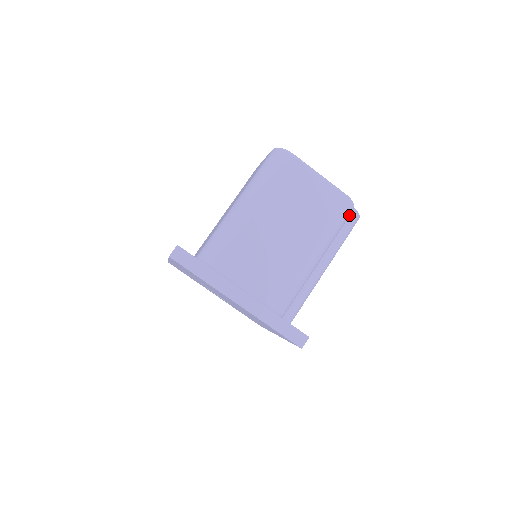
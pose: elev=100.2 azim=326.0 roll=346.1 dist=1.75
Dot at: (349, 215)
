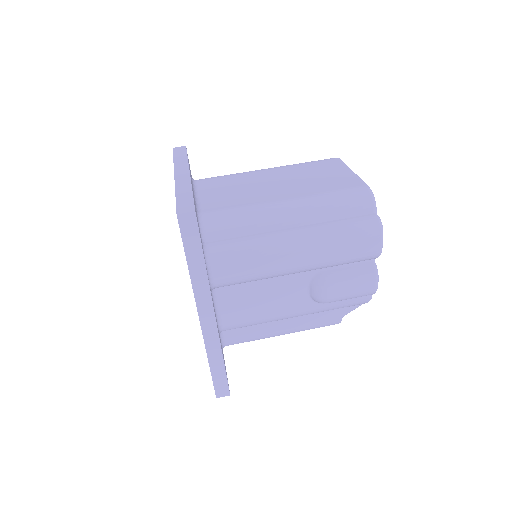
Dot at: (363, 209)
